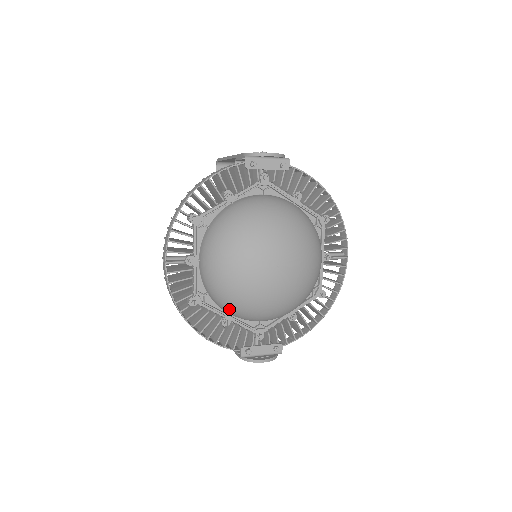
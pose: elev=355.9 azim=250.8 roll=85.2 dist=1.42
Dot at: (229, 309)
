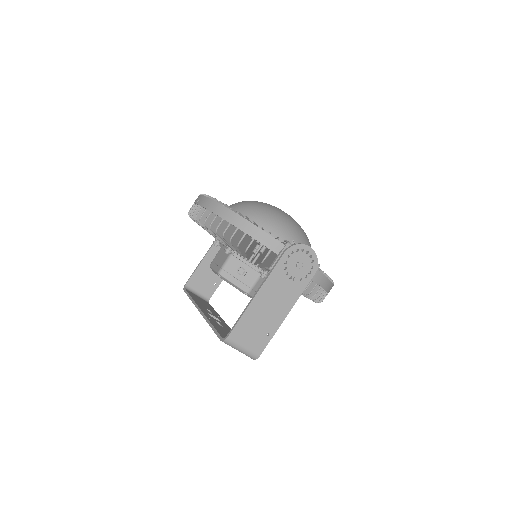
Dot at: (262, 220)
